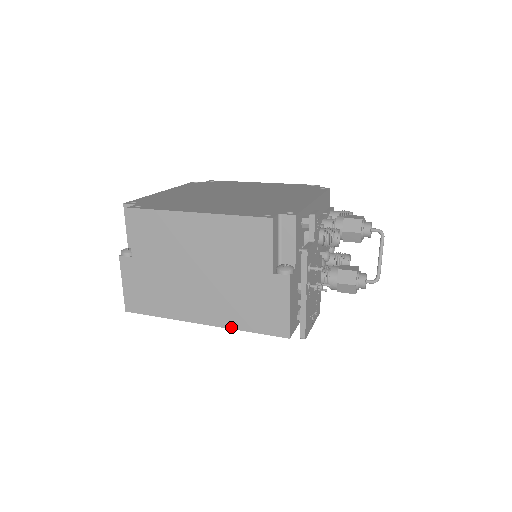
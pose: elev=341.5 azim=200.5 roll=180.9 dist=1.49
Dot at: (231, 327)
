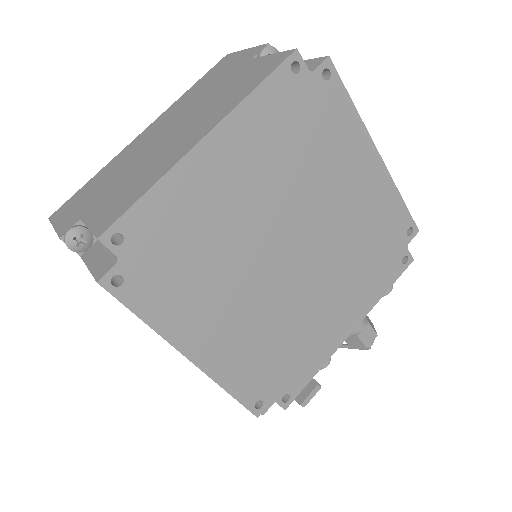
Dot at: occluded
